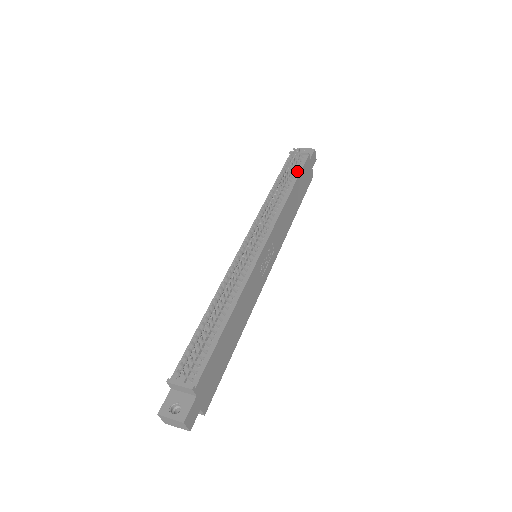
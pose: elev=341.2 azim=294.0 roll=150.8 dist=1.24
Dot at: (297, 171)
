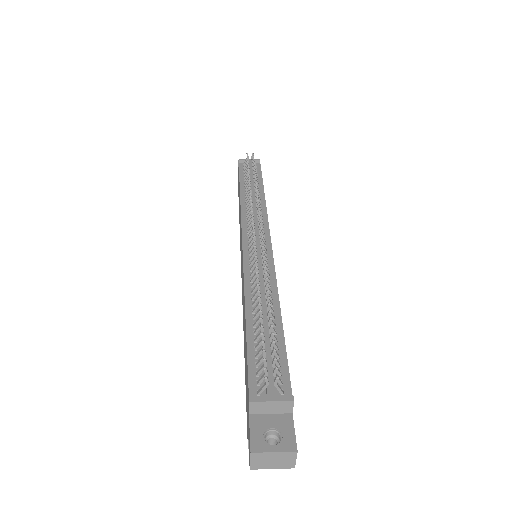
Dot at: (258, 175)
